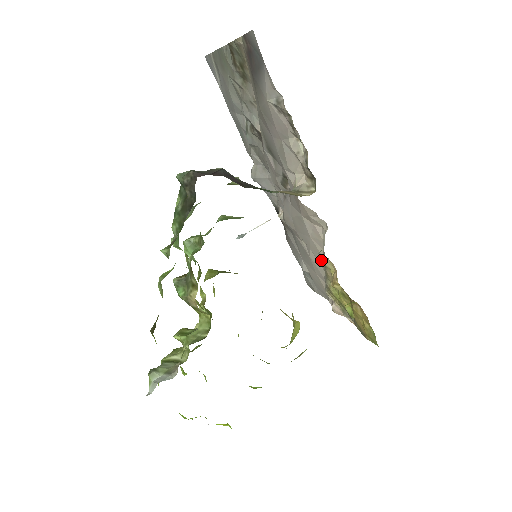
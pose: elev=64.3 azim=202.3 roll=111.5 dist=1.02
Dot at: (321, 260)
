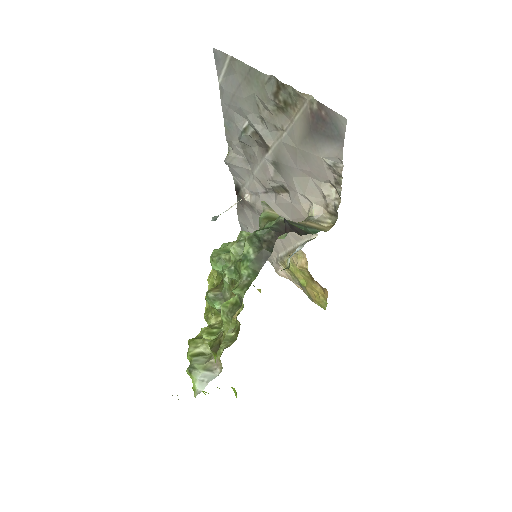
Dot at: (288, 245)
